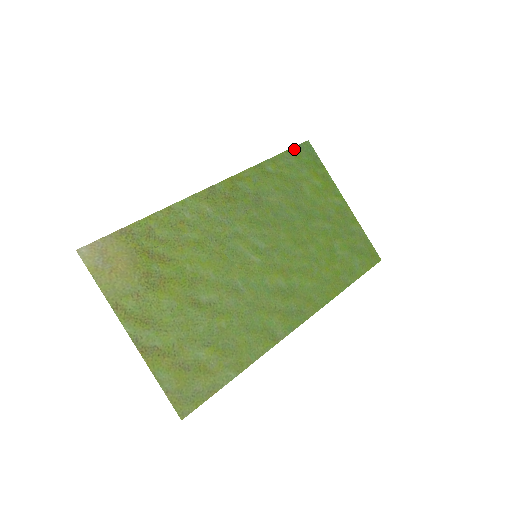
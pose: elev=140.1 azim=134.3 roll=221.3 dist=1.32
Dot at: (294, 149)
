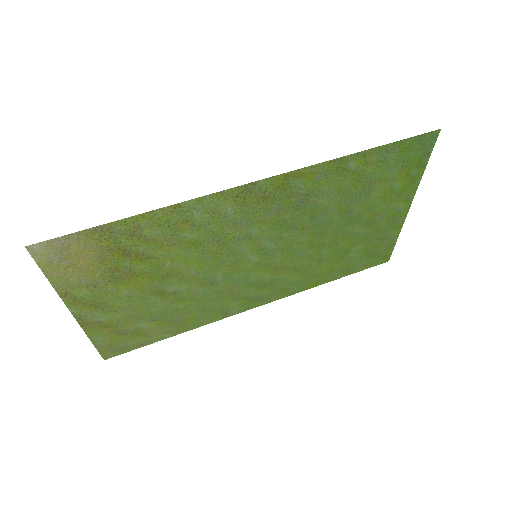
Dot at: (409, 140)
